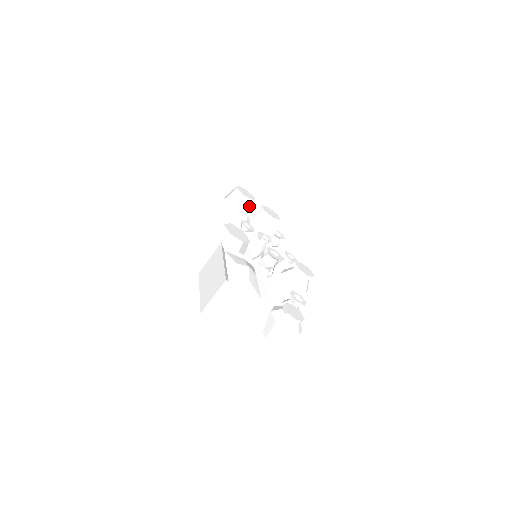
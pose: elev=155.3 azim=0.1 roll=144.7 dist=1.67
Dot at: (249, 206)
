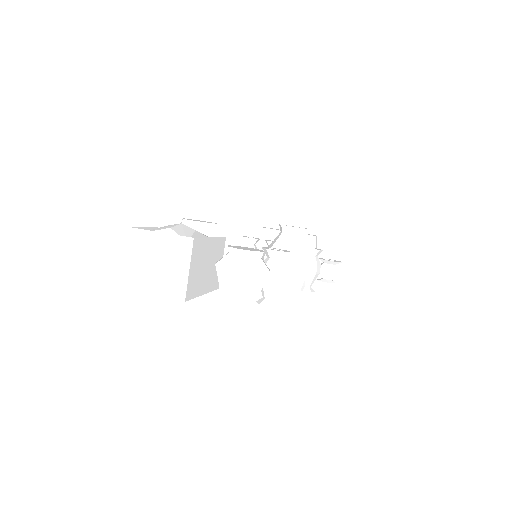
Dot at: occluded
